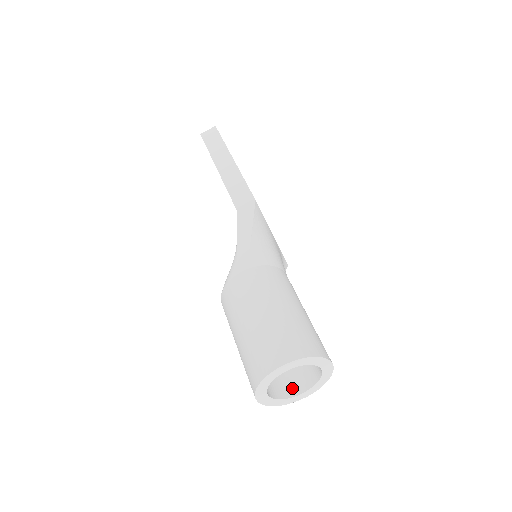
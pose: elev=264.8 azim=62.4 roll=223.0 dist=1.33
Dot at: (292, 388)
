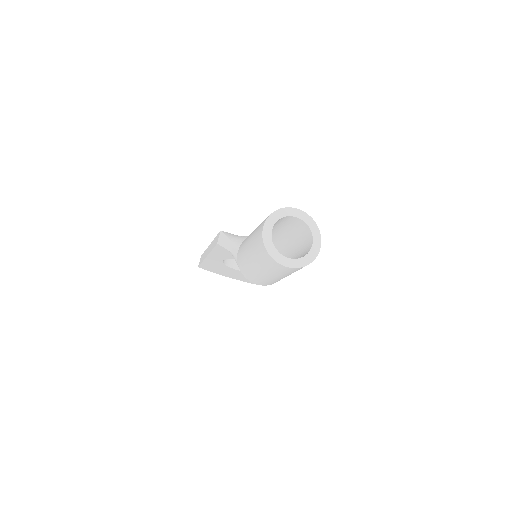
Dot at: (307, 251)
